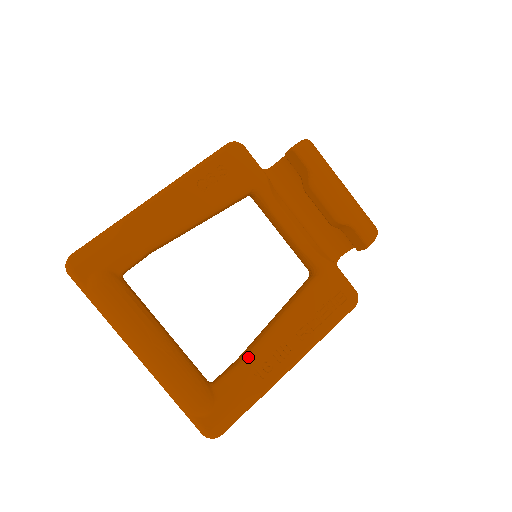
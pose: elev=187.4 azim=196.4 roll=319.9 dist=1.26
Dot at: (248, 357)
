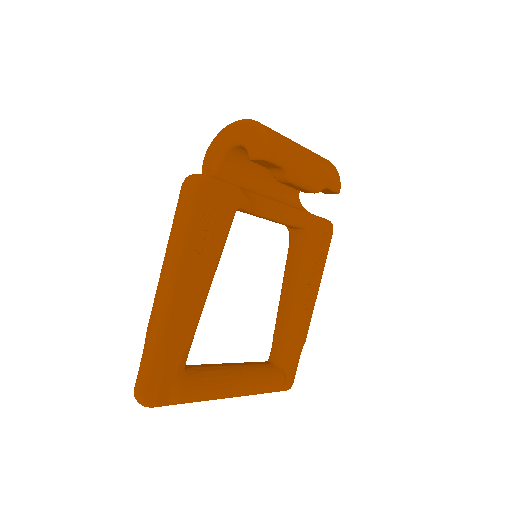
Dot at: (290, 330)
